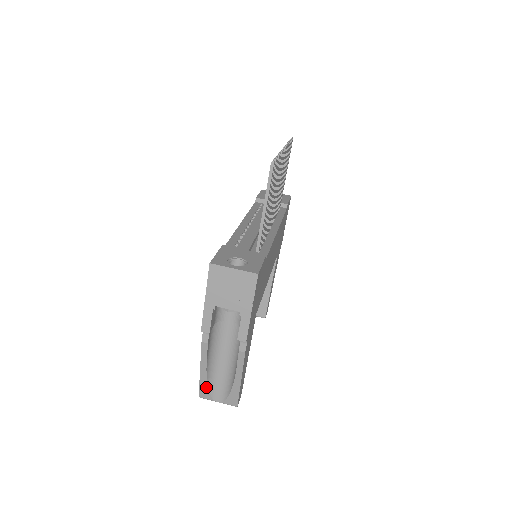
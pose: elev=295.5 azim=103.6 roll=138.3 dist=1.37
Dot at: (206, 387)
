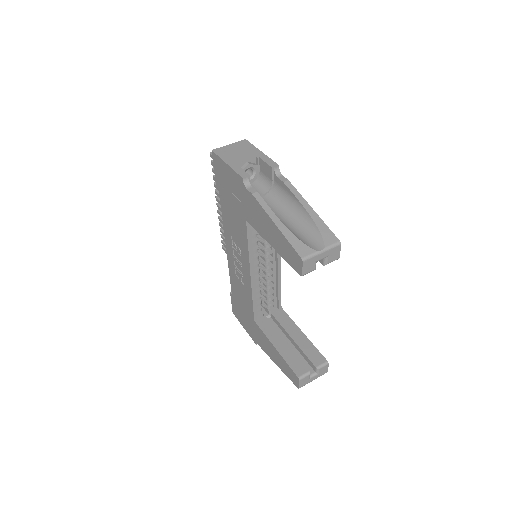
Dot at: (296, 240)
